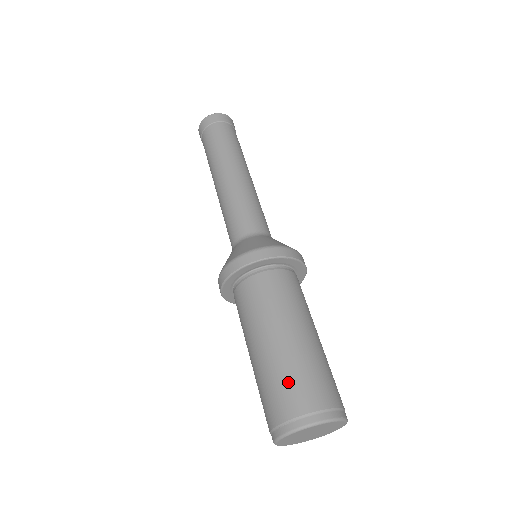
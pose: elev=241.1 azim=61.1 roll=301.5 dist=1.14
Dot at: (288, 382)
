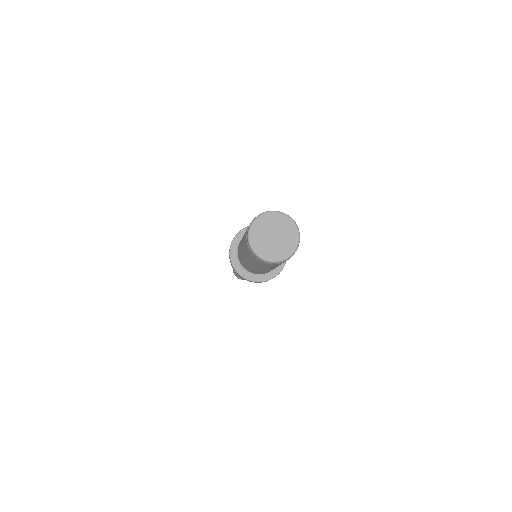
Dot at: occluded
